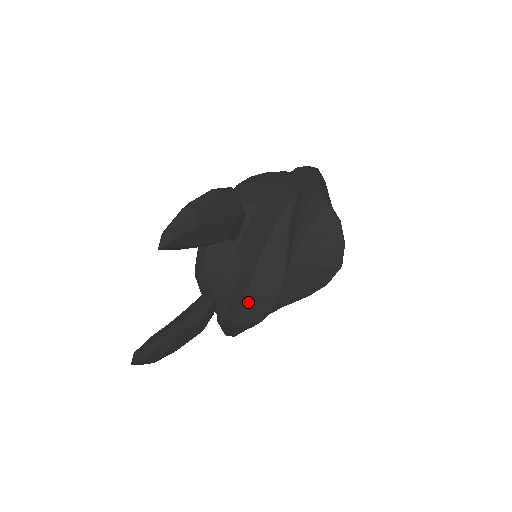
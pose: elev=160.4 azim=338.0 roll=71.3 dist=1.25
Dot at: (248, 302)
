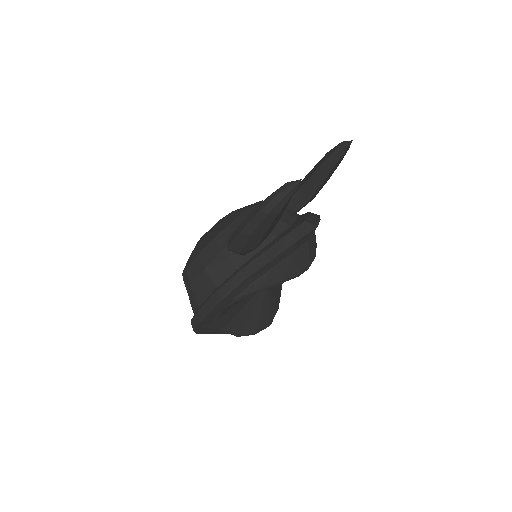
Dot at: (302, 249)
